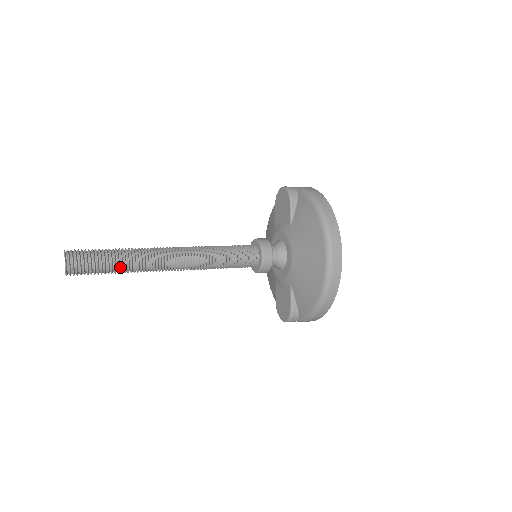
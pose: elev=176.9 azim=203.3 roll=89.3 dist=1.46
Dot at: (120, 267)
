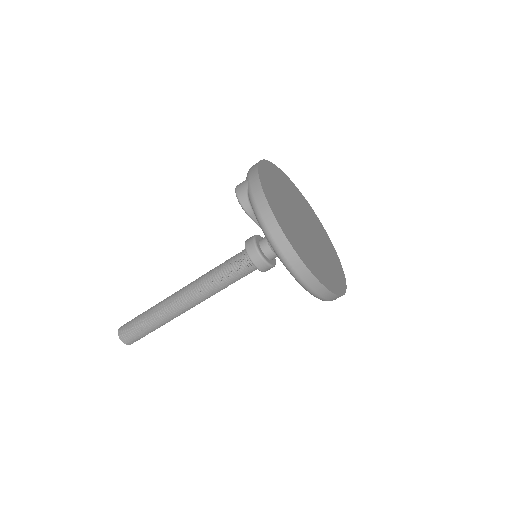
Dot at: (158, 326)
